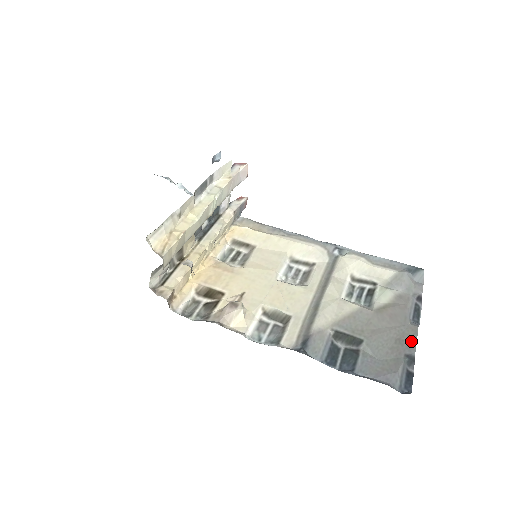
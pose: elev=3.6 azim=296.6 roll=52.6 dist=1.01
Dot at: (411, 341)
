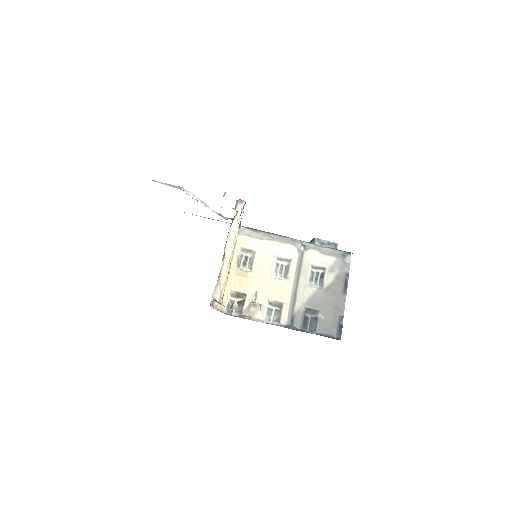
Dot at: (342, 307)
